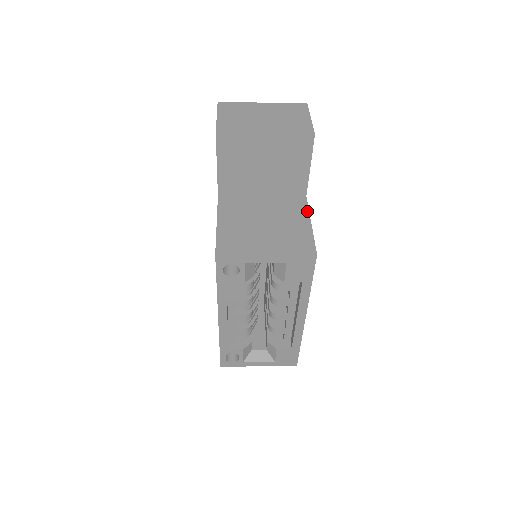
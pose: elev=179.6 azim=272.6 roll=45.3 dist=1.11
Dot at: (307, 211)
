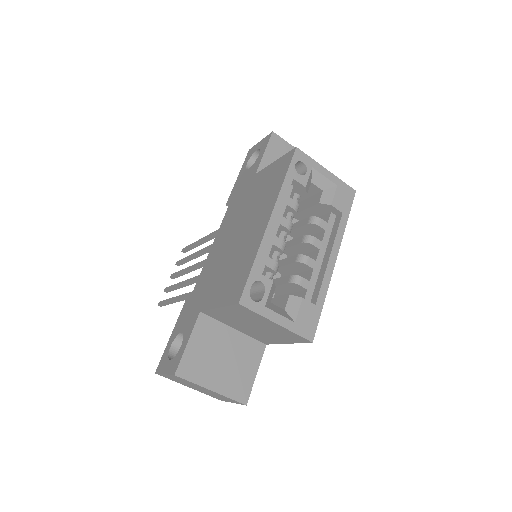
Dot at: occluded
